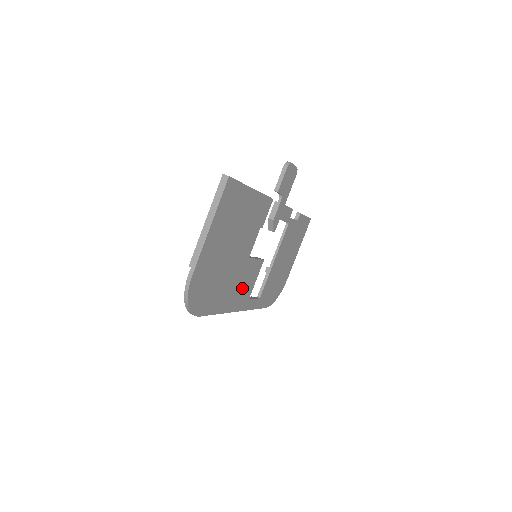
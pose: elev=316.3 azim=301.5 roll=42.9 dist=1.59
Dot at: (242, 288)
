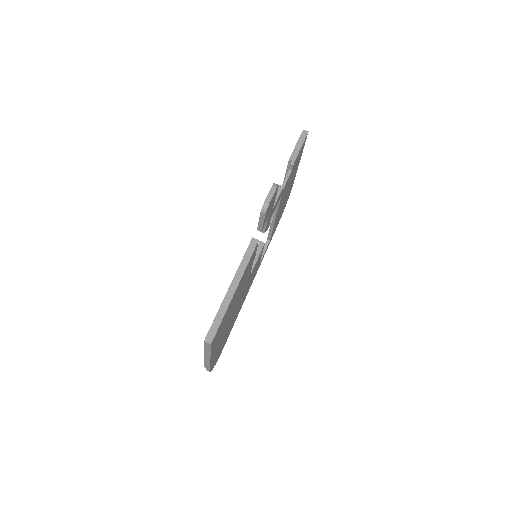
Dot at: (251, 279)
